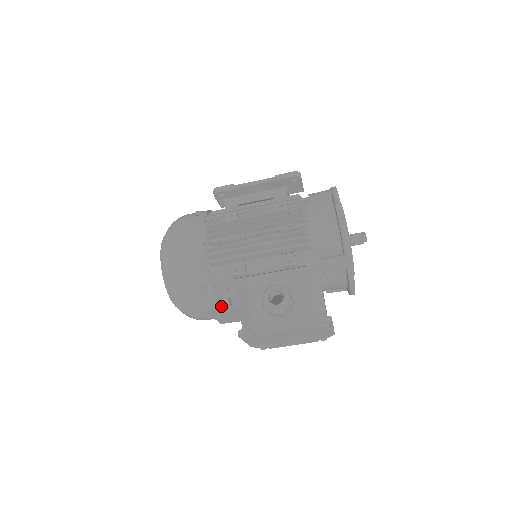
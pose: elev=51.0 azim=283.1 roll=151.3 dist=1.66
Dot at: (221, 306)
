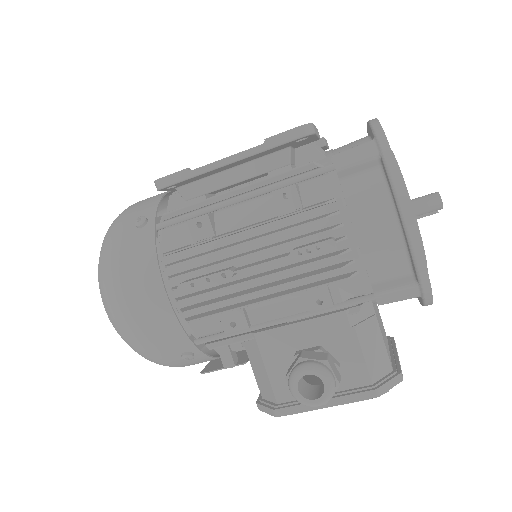
Dot at: occluded
